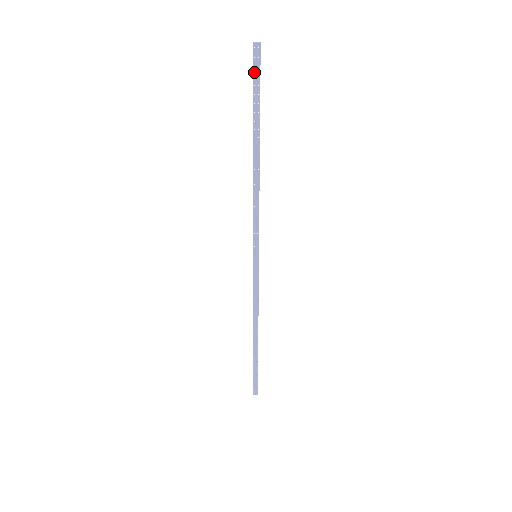
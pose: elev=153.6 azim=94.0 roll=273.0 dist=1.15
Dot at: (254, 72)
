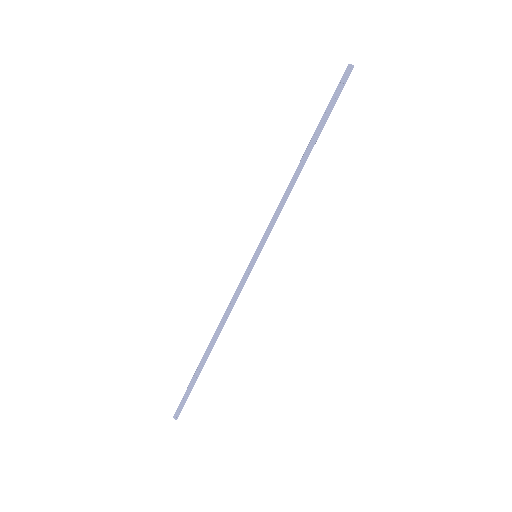
Dot at: (338, 87)
